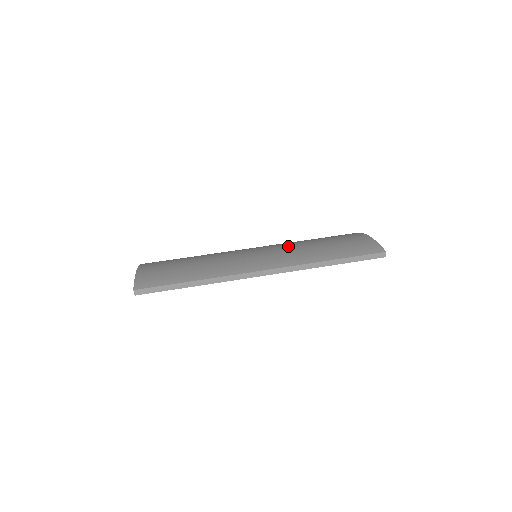
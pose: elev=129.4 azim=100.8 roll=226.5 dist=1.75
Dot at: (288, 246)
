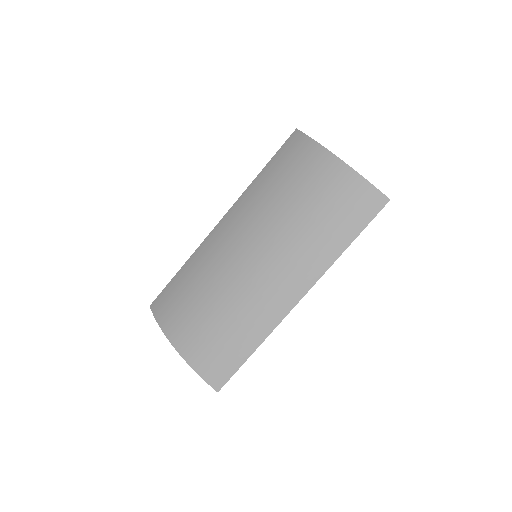
Dot at: (287, 240)
